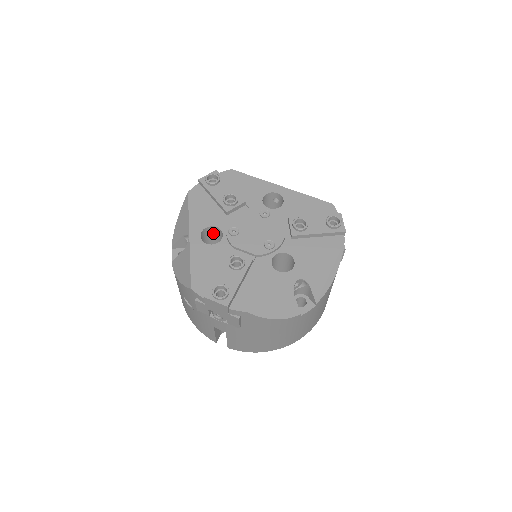
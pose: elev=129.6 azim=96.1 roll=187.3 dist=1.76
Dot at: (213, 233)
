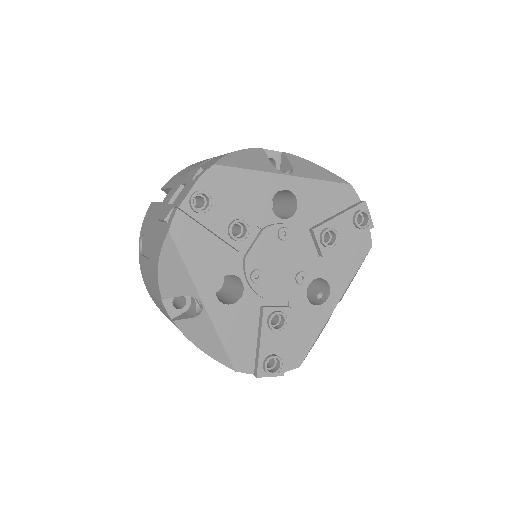
Dot at: occluded
